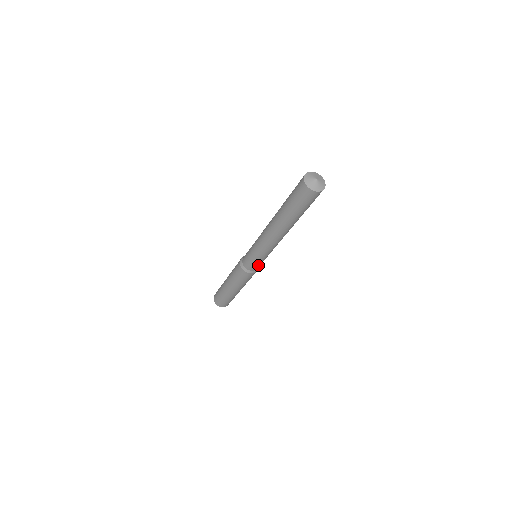
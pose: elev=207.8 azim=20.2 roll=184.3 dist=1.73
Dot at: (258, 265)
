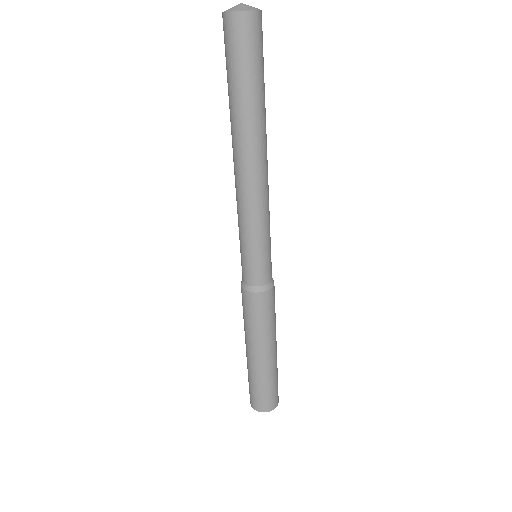
Dot at: (269, 264)
